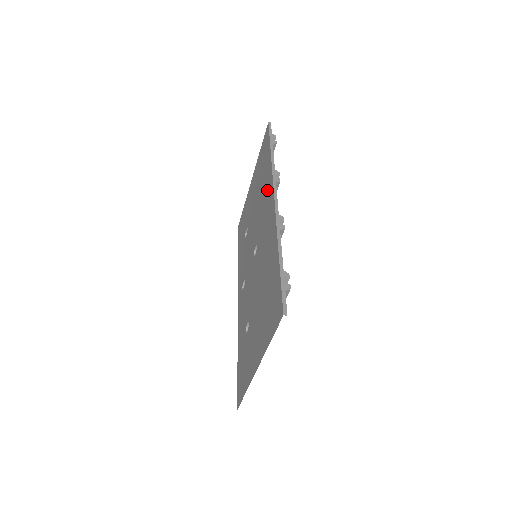
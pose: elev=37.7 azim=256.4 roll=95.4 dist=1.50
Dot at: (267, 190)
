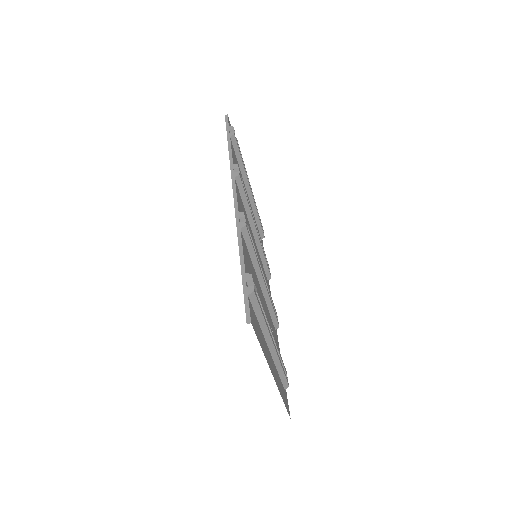
Dot at: occluded
